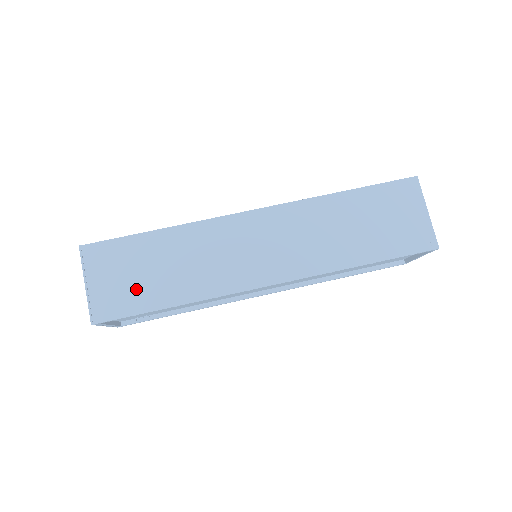
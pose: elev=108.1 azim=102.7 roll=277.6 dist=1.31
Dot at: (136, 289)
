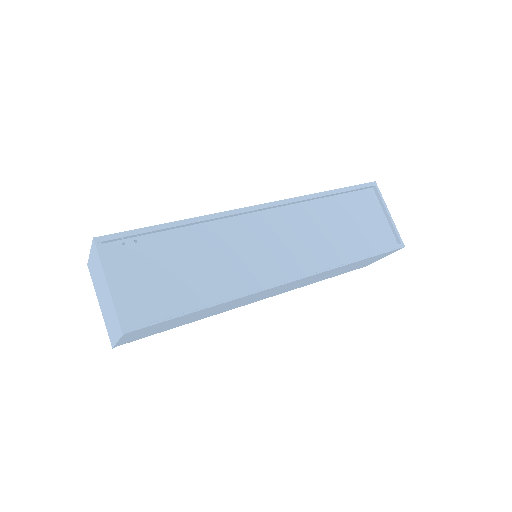
Dot at: occluded
